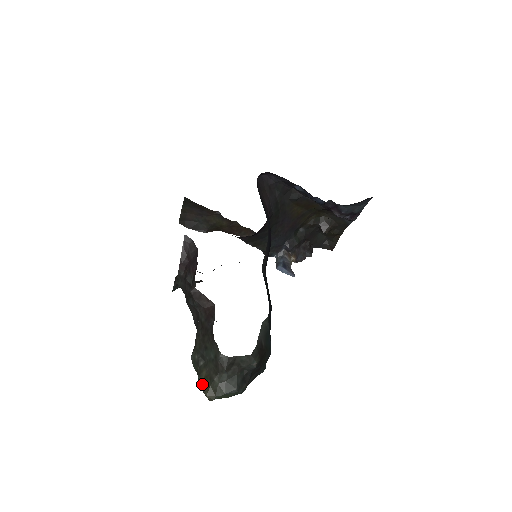
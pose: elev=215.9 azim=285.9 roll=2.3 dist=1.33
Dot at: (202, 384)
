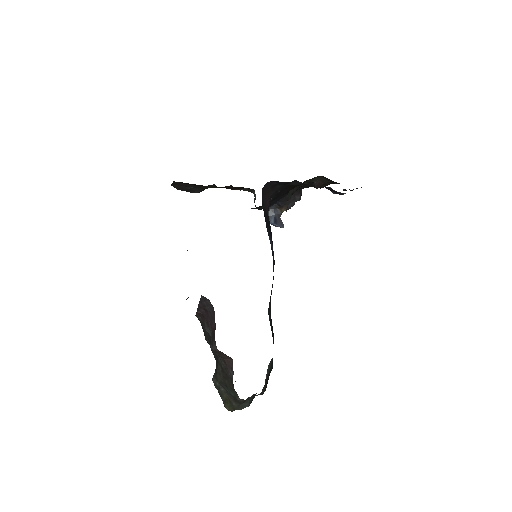
Dot at: (223, 401)
